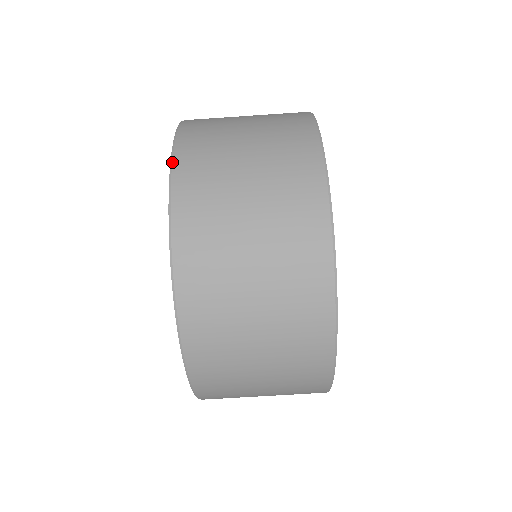
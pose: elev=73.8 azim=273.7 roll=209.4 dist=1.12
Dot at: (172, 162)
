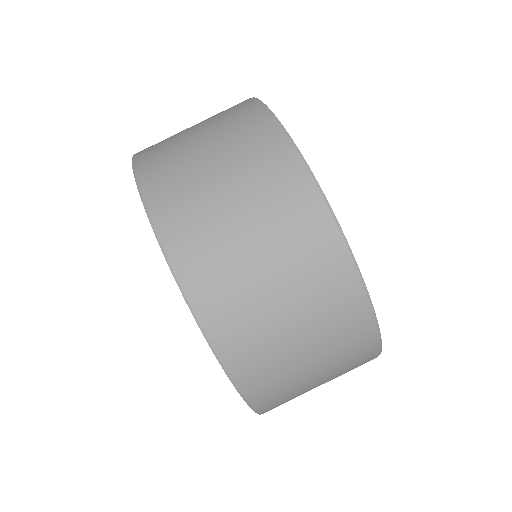
Dot at: (139, 188)
